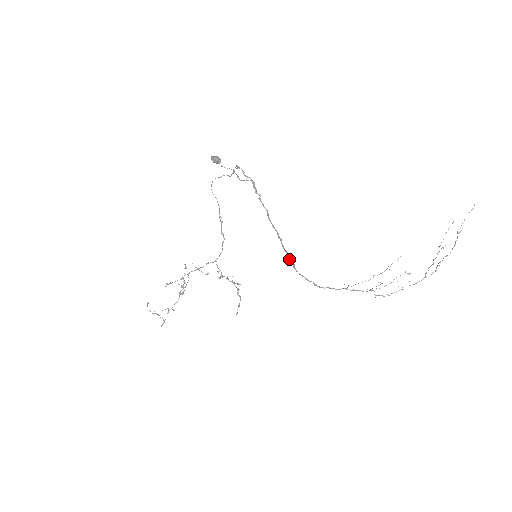
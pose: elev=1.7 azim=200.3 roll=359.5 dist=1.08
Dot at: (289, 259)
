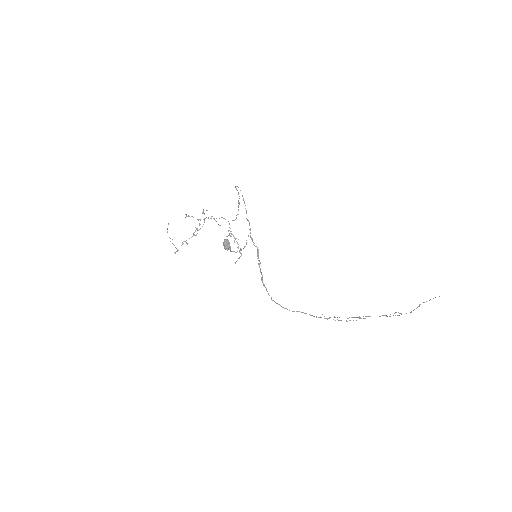
Dot at: occluded
